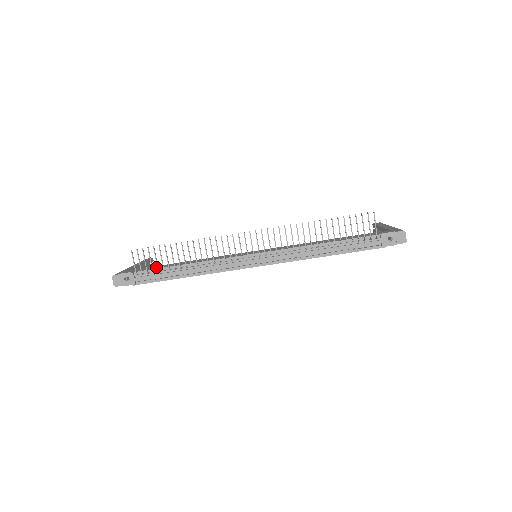
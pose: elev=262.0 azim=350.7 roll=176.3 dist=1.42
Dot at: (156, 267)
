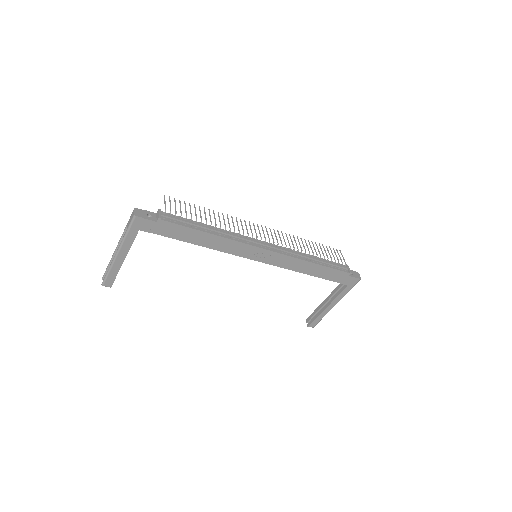
Dot at: occluded
